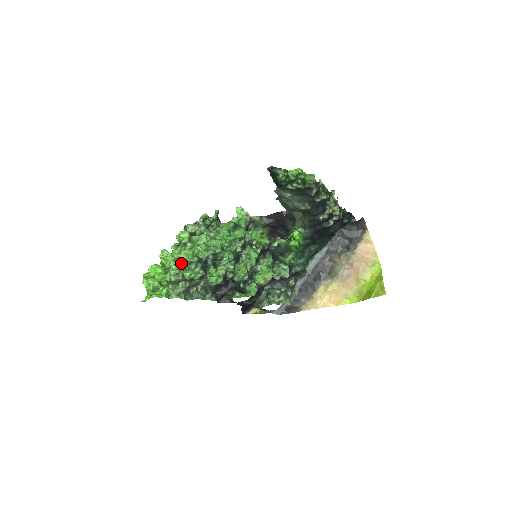
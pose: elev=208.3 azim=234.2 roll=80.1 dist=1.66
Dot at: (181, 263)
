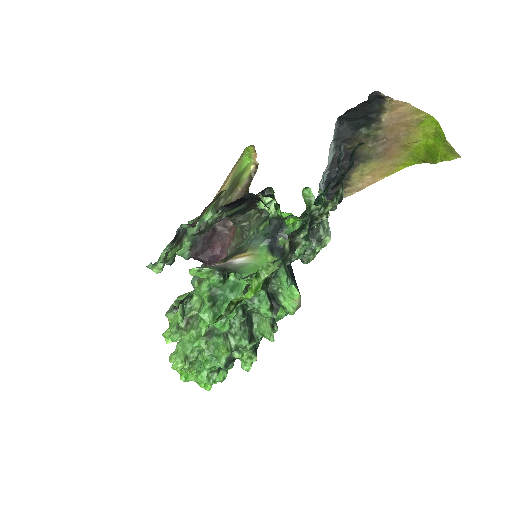
Dot at: occluded
